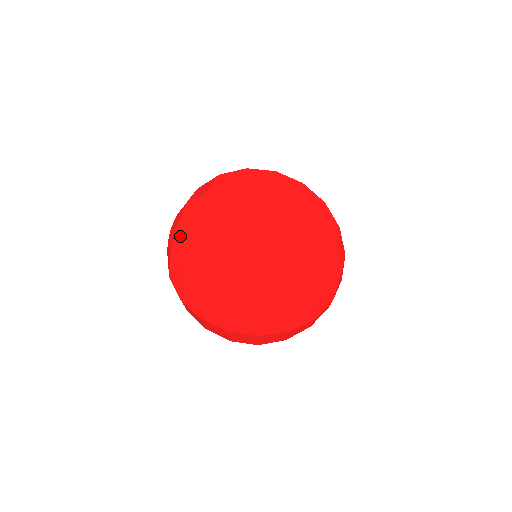
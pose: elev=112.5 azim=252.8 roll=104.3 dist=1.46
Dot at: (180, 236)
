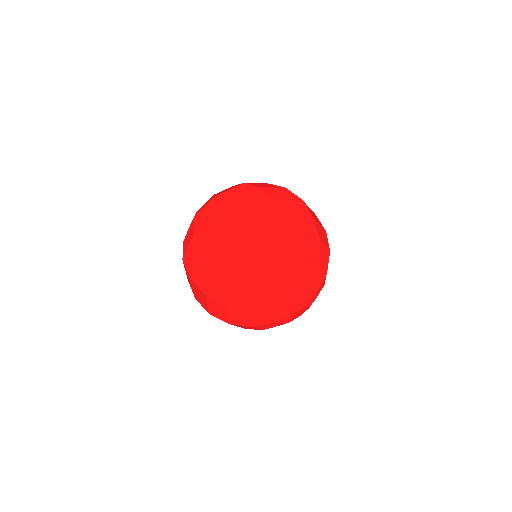
Dot at: (232, 187)
